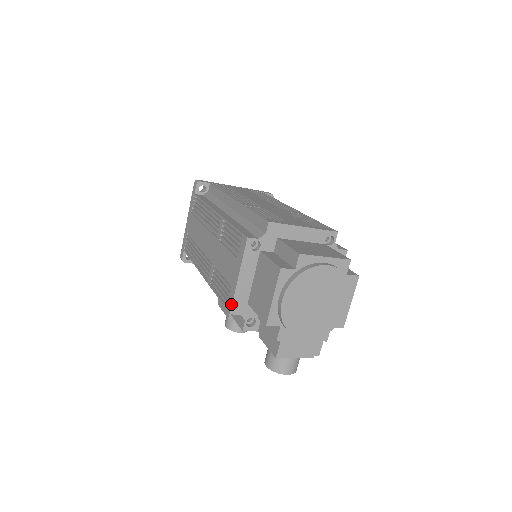
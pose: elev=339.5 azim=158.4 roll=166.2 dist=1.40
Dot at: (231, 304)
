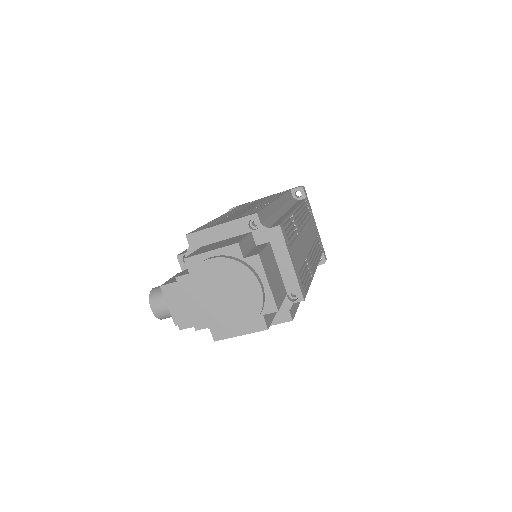
Dot at: (195, 232)
